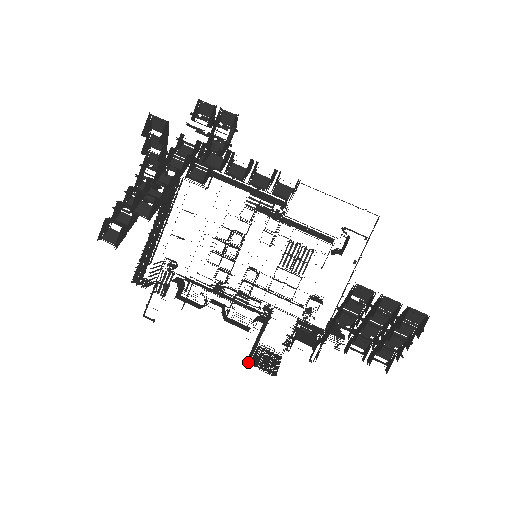
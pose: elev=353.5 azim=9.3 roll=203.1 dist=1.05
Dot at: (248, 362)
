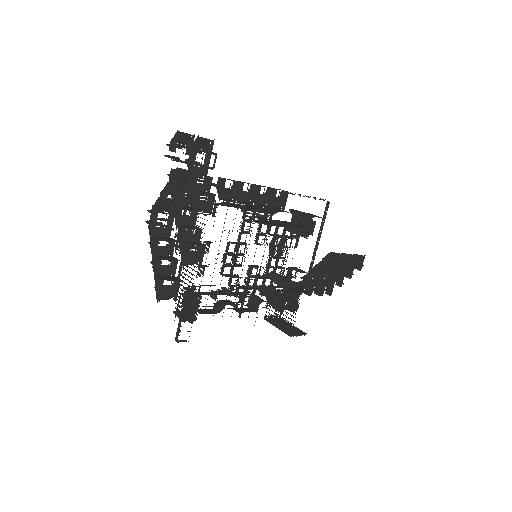
Dot at: (290, 335)
